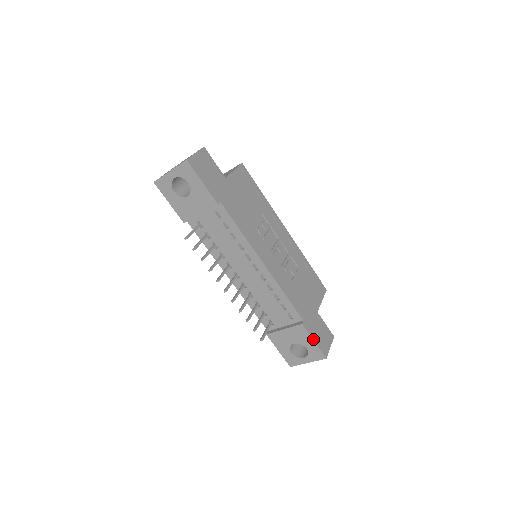
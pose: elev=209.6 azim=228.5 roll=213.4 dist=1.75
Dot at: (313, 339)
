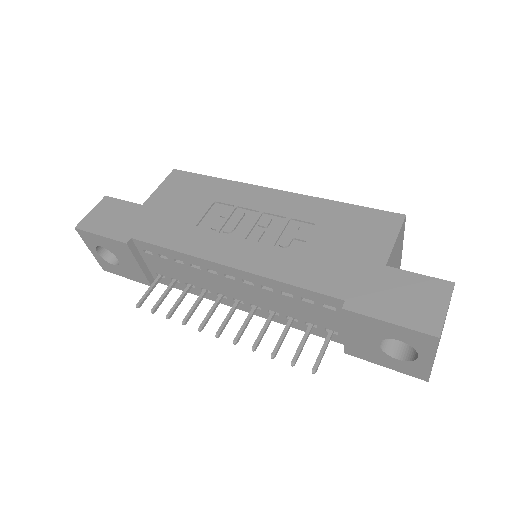
Dot at: (383, 320)
